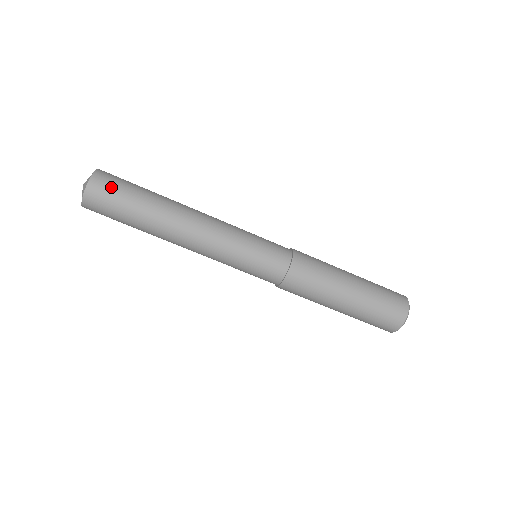
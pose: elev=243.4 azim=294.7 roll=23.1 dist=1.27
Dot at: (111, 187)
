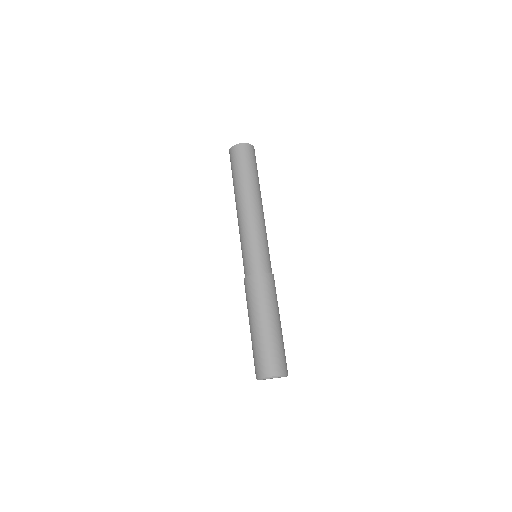
Dot at: (242, 155)
